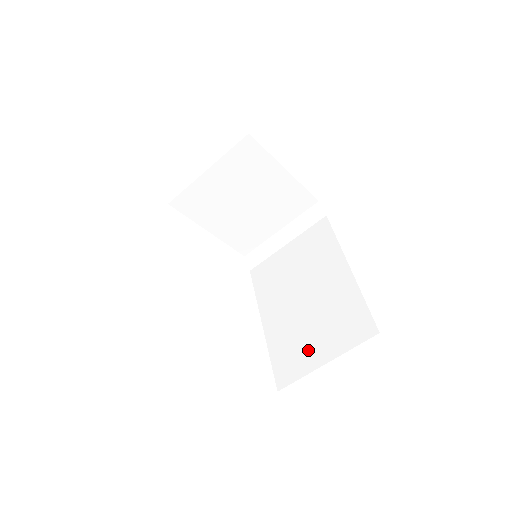
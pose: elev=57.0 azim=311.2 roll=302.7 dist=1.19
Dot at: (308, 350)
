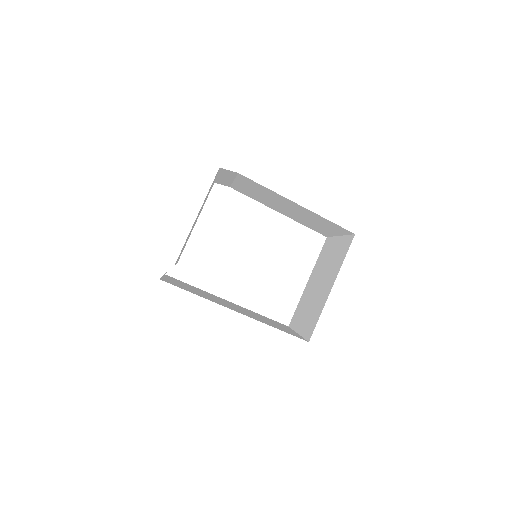
Dot at: (322, 229)
